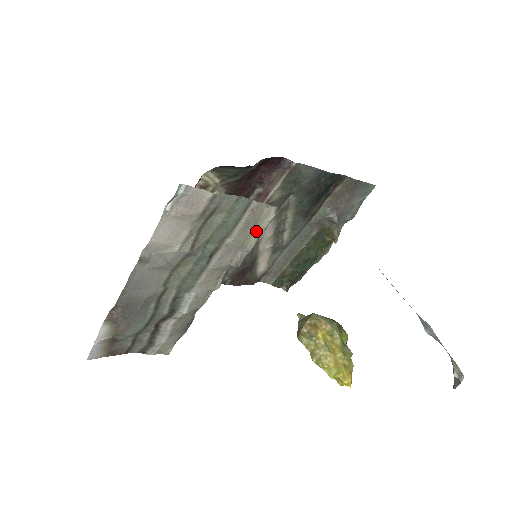
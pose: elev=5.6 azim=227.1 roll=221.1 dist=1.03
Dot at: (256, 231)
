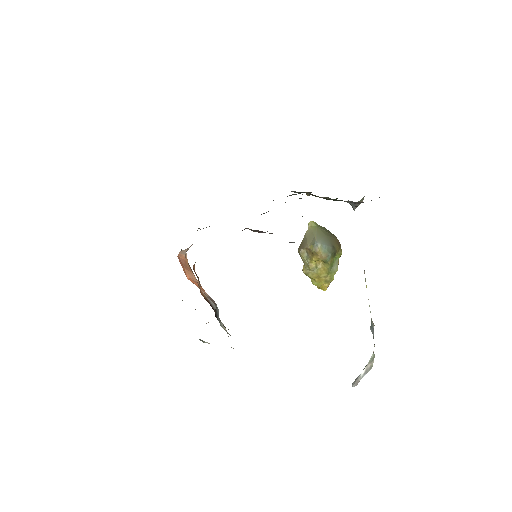
Dot at: occluded
